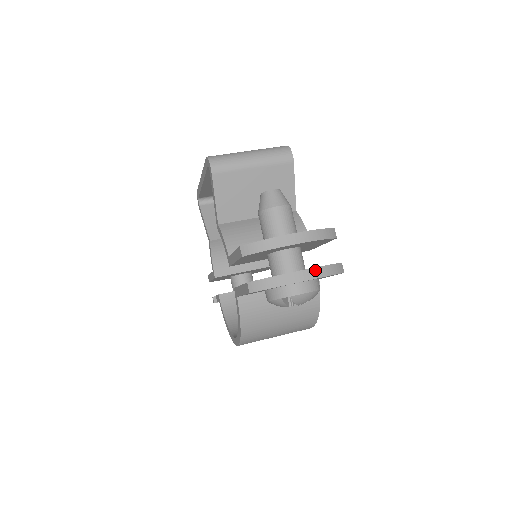
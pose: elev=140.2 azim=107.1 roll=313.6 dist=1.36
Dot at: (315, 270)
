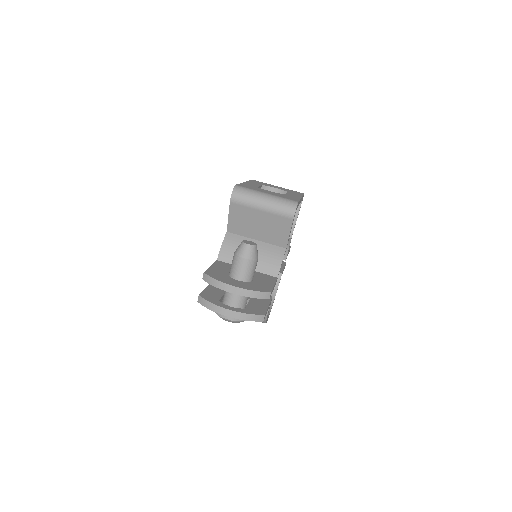
Dot at: (237, 313)
